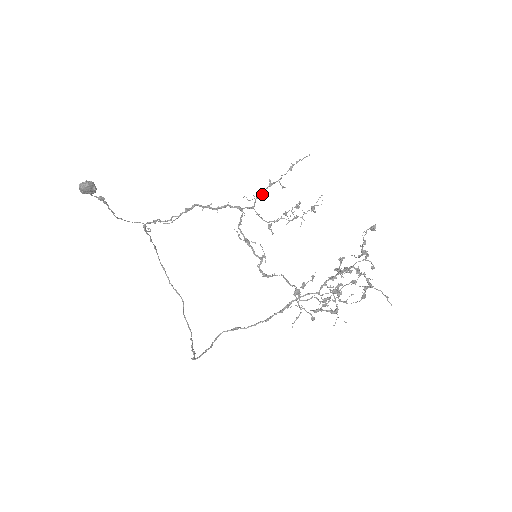
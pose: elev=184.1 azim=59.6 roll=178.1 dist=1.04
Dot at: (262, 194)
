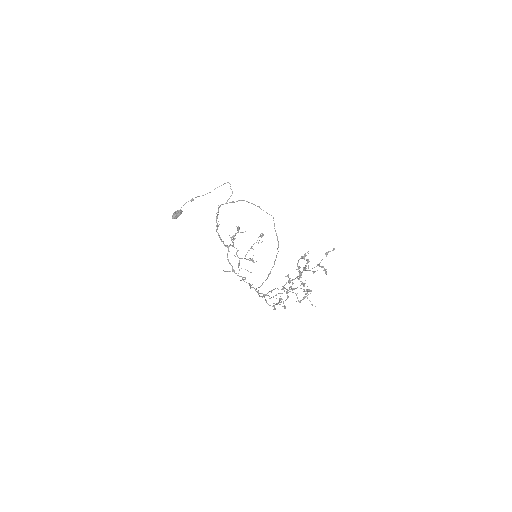
Dot at: (233, 240)
